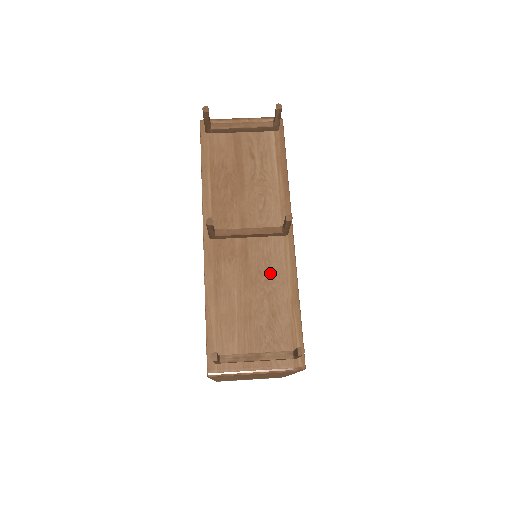
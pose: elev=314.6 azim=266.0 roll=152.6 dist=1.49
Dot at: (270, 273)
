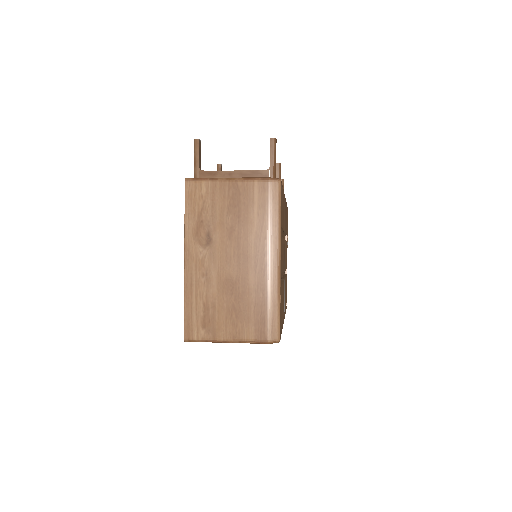
Dot at: occluded
